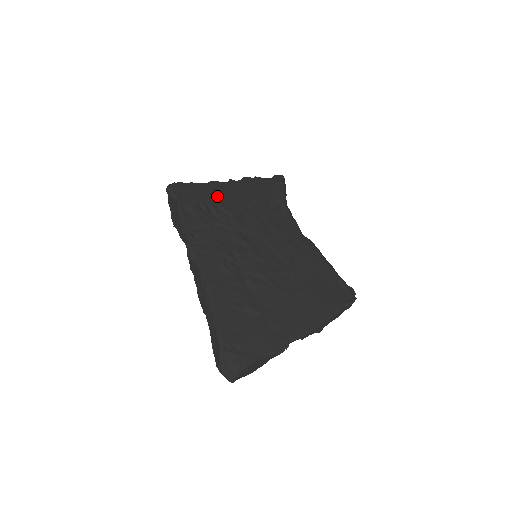
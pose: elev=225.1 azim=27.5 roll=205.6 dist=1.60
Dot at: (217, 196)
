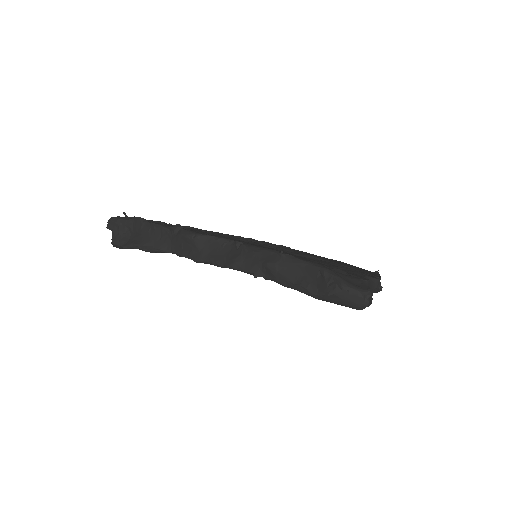
Dot at: occluded
